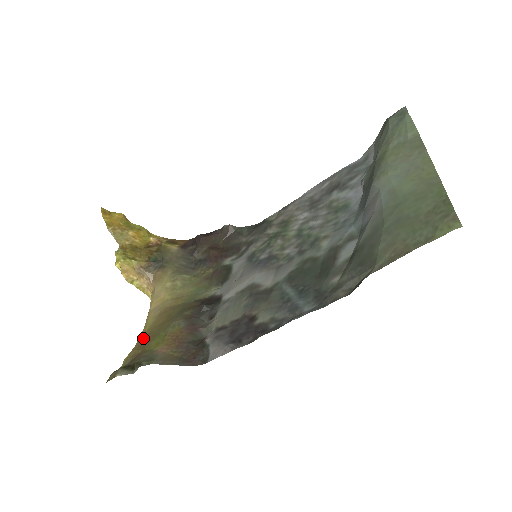
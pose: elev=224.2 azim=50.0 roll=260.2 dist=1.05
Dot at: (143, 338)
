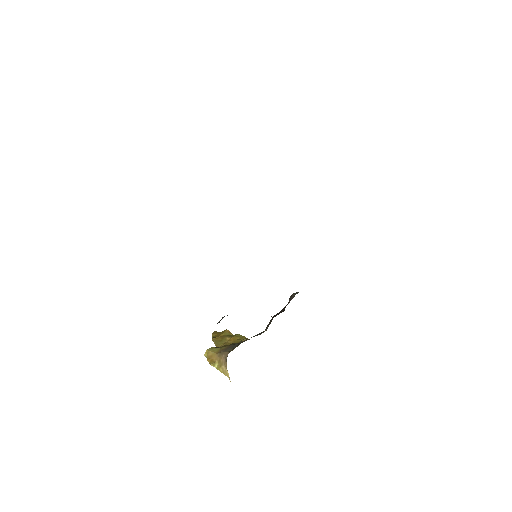
Dot at: occluded
